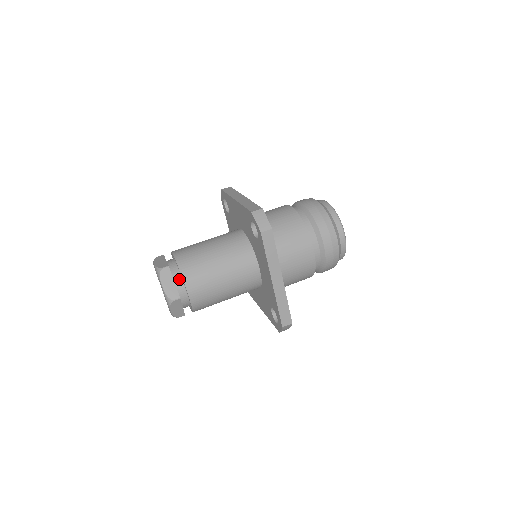
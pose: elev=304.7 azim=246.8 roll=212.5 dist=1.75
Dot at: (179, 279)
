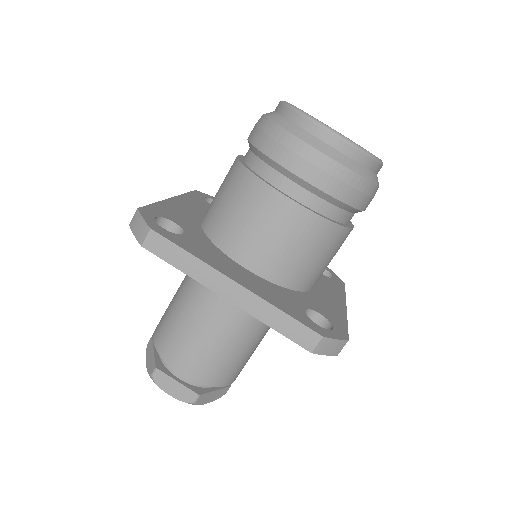
Dot at: occluded
